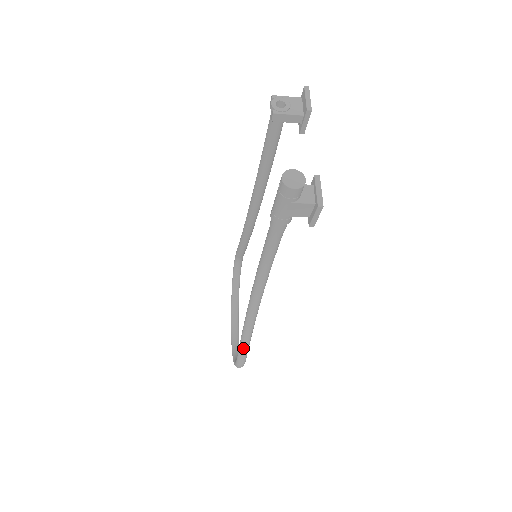
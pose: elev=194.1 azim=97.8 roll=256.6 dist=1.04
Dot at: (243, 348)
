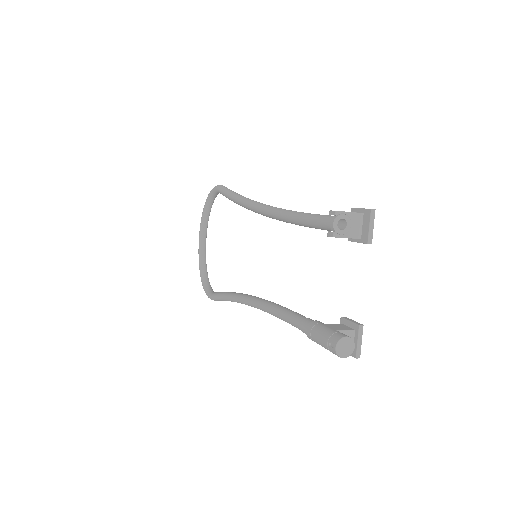
Dot at: (221, 300)
